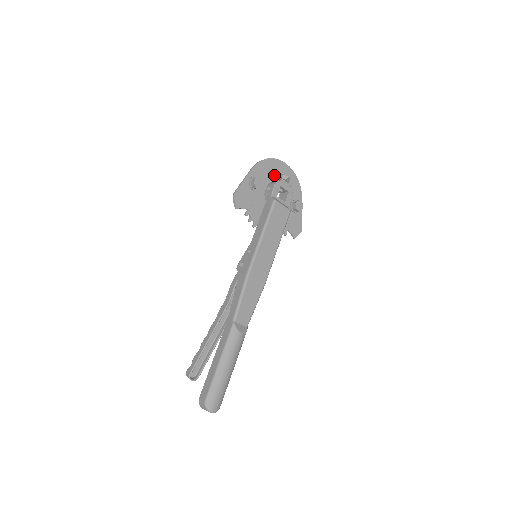
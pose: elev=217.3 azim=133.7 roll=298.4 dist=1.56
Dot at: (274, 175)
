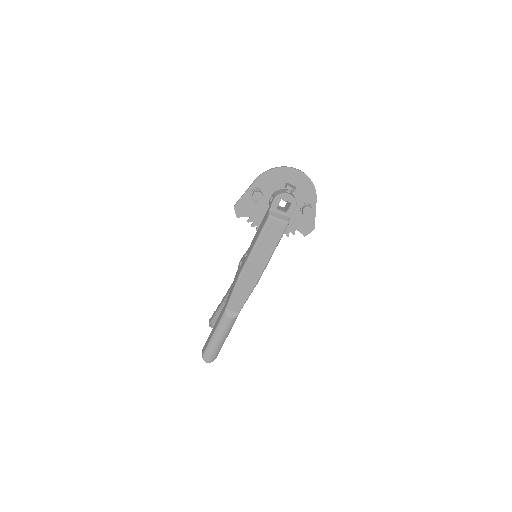
Dot at: (281, 183)
